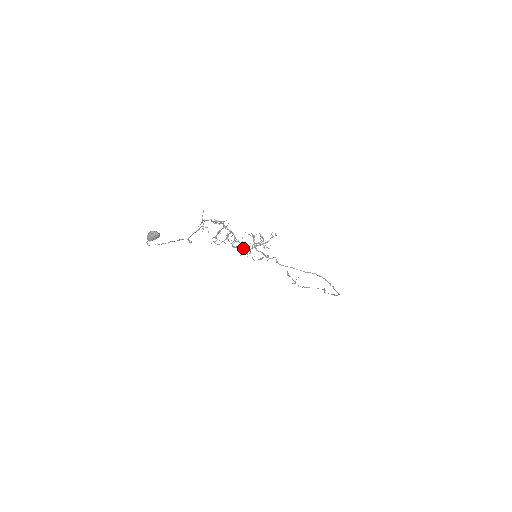
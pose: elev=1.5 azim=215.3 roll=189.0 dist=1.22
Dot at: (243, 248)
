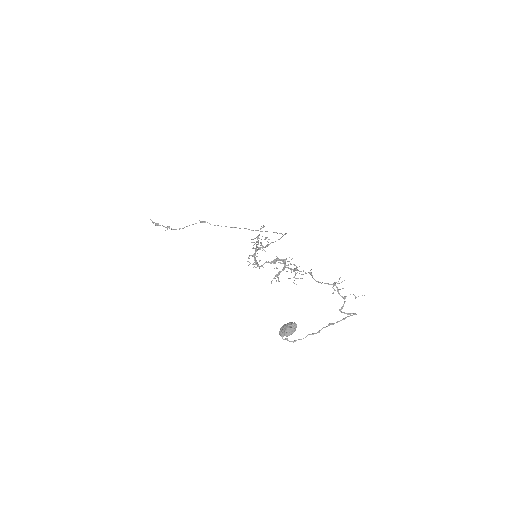
Dot at: (255, 259)
